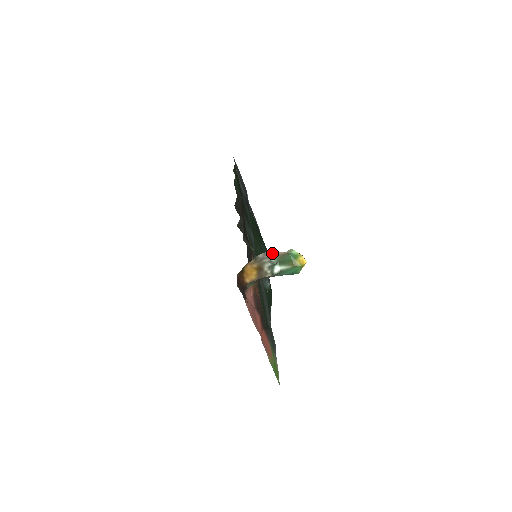
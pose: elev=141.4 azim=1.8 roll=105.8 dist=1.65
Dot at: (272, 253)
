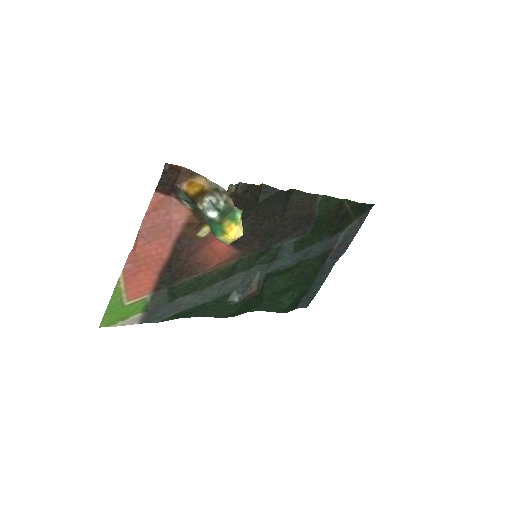
Dot at: (229, 197)
